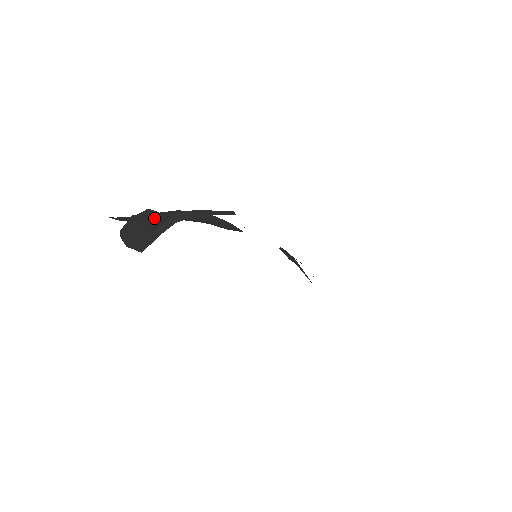
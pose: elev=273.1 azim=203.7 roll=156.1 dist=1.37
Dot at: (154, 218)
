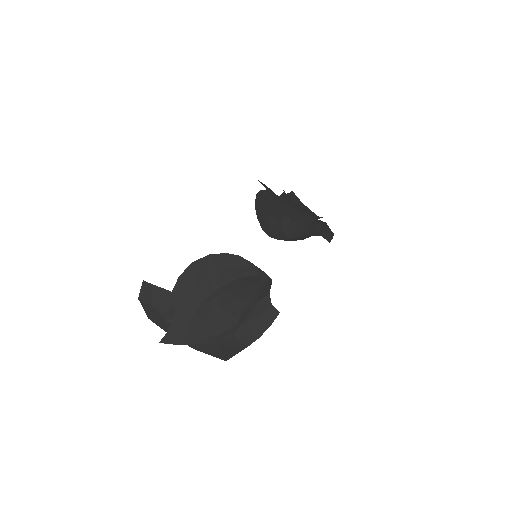
Dot at: (181, 308)
